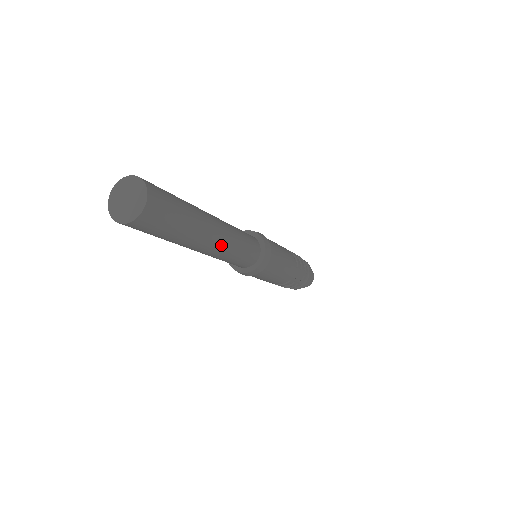
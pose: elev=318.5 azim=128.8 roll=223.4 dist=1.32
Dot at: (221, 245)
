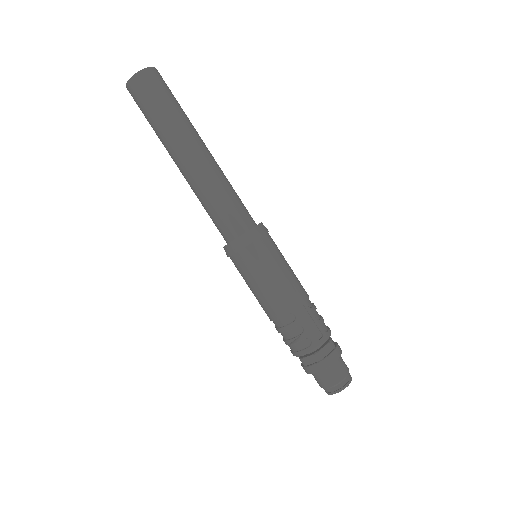
Dot at: (204, 166)
